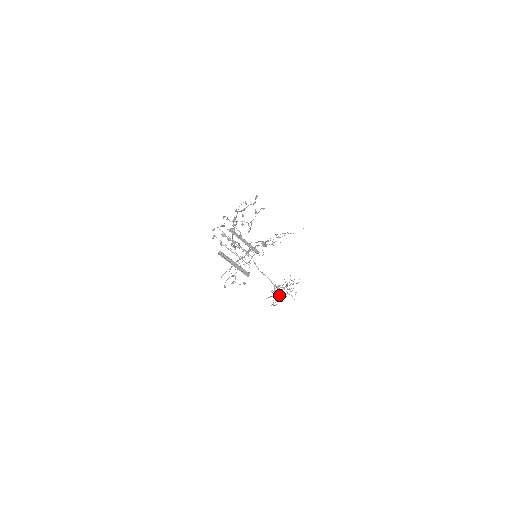
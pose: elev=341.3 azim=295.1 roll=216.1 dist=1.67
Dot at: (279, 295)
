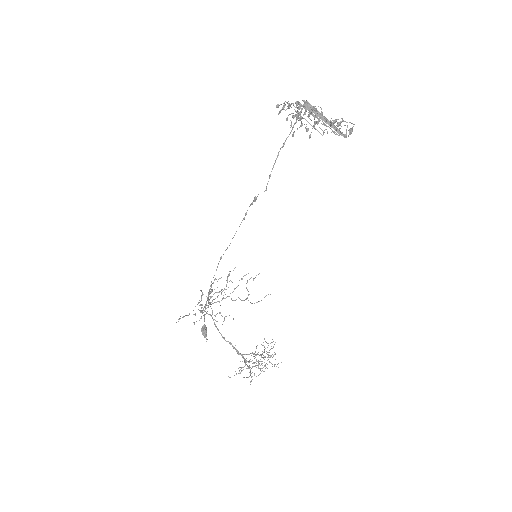
Dot at: occluded
